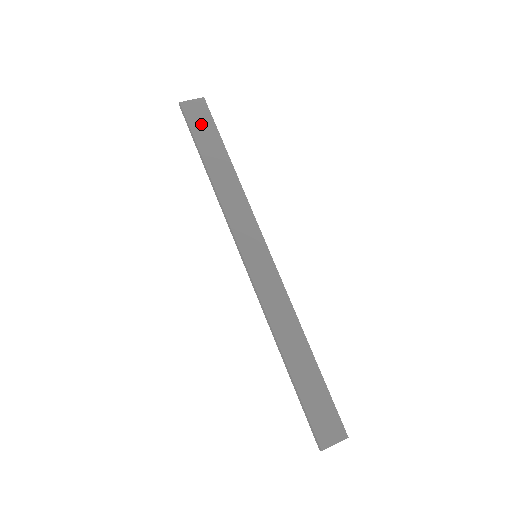
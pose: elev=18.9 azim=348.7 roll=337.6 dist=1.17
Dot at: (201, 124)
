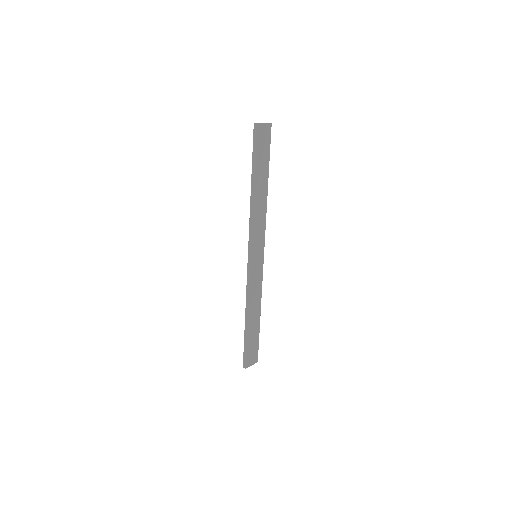
Dot at: (263, 148)
